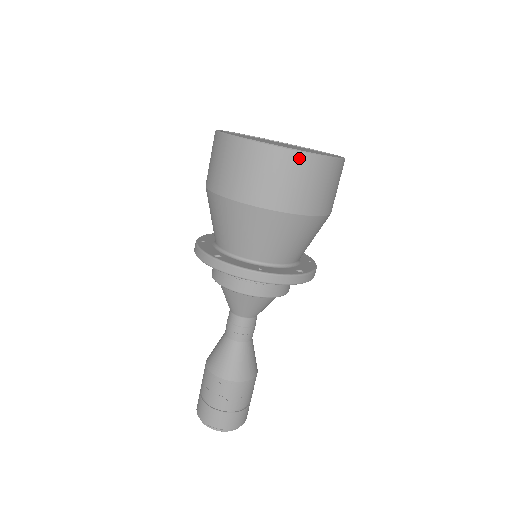
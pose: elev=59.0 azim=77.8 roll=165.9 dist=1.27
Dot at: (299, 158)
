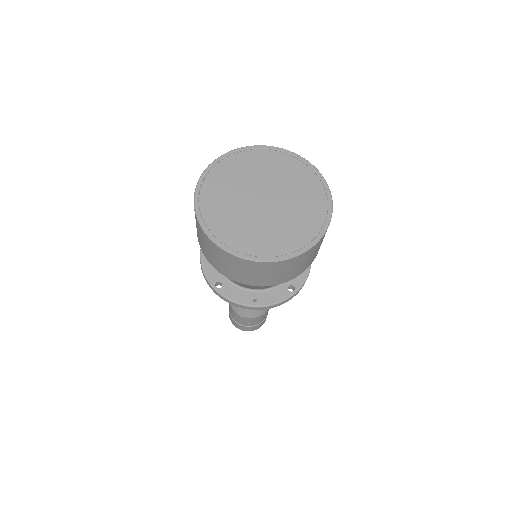
Dot at: (274, 264)
